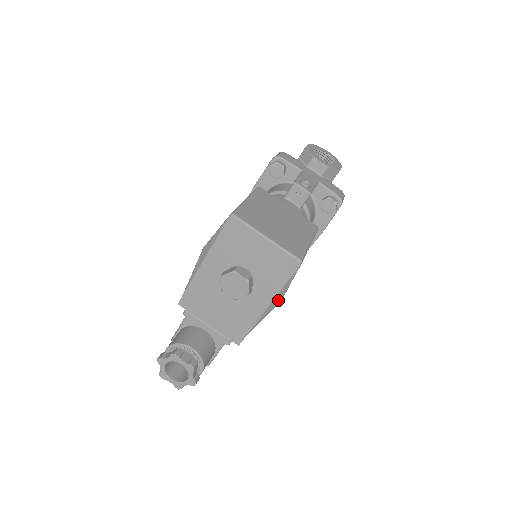
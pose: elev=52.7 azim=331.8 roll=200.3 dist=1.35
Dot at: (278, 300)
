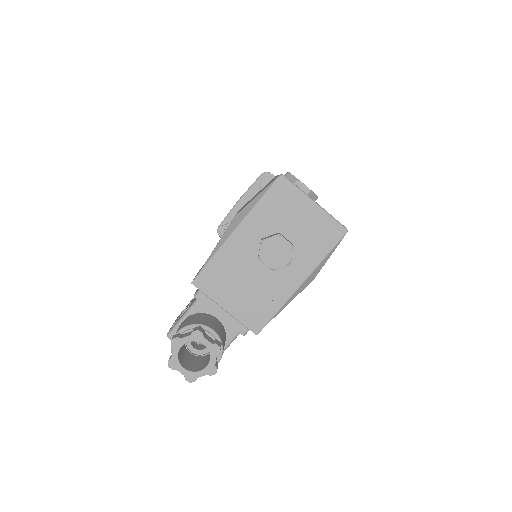
Dot at: (312, 277)
